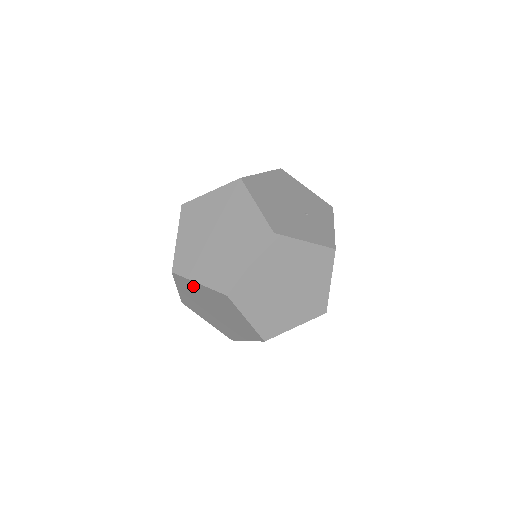
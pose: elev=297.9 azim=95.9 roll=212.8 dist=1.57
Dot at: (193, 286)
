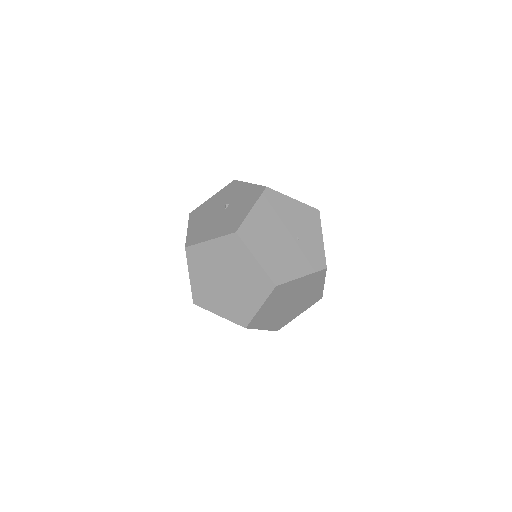
Dot at: occluded
